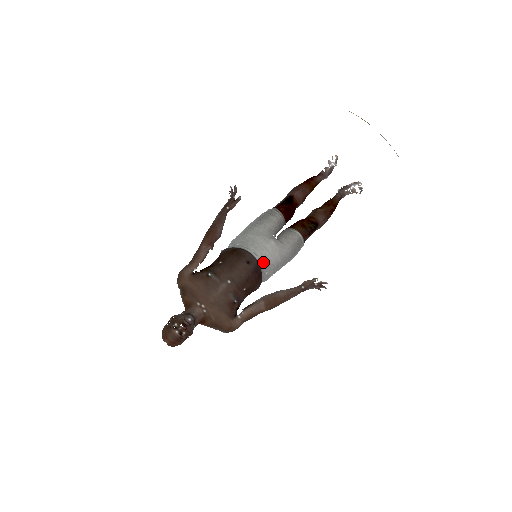
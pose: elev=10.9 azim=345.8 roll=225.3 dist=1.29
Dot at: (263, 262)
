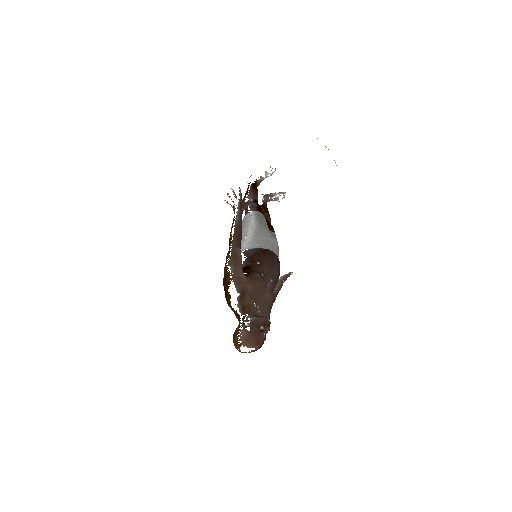
Dot at: occluded
